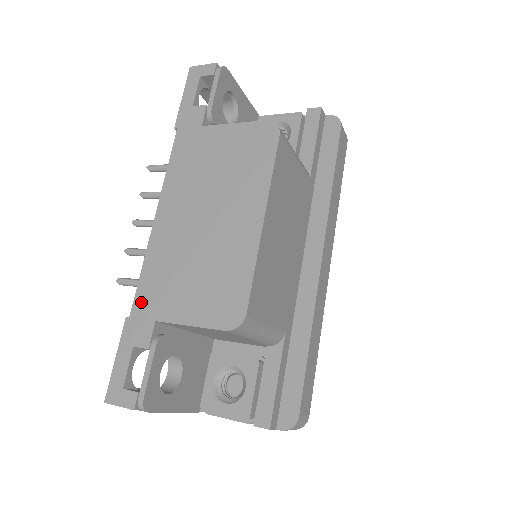
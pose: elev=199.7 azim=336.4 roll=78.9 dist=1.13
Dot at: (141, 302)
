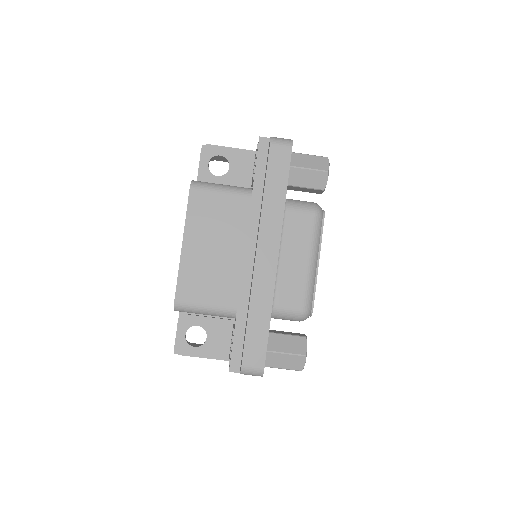
Dot at: occluded
